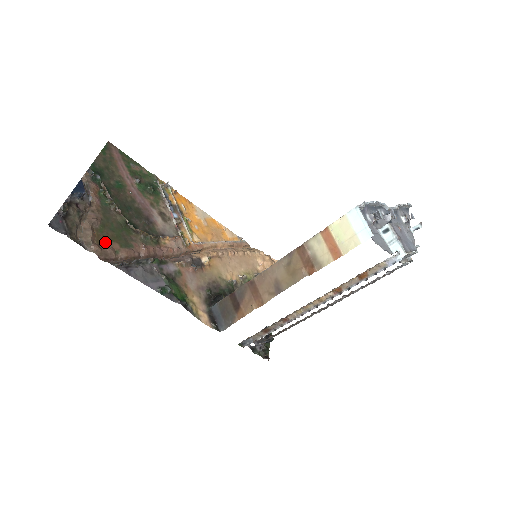
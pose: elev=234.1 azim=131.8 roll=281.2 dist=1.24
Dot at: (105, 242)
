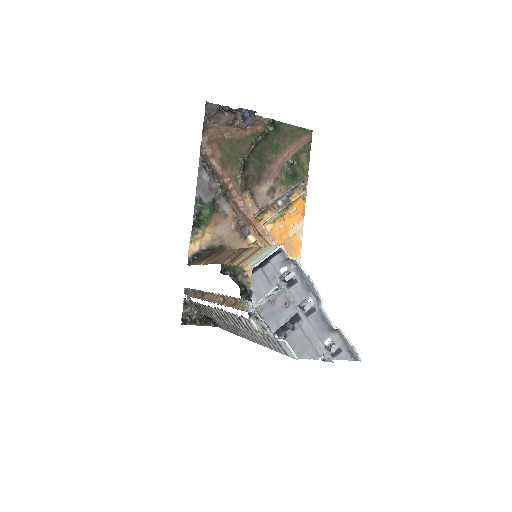
Dot at: (217, 146)
